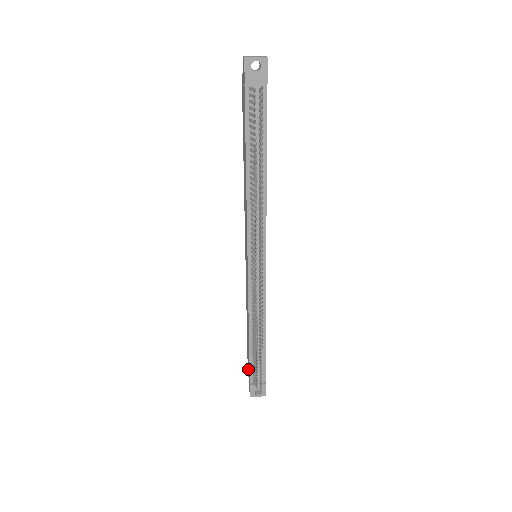
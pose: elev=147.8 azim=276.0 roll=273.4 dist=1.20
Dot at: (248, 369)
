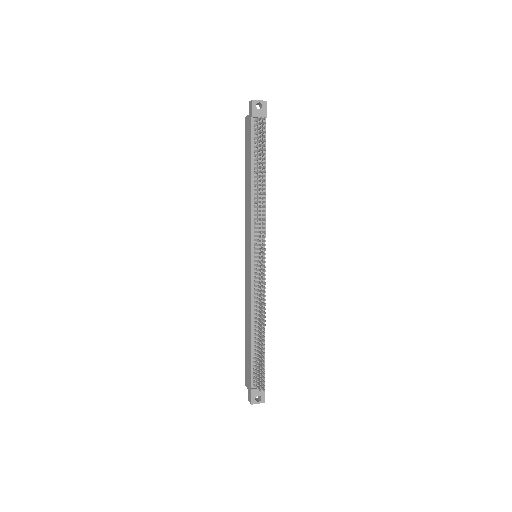
Dot at: (247, 378)
